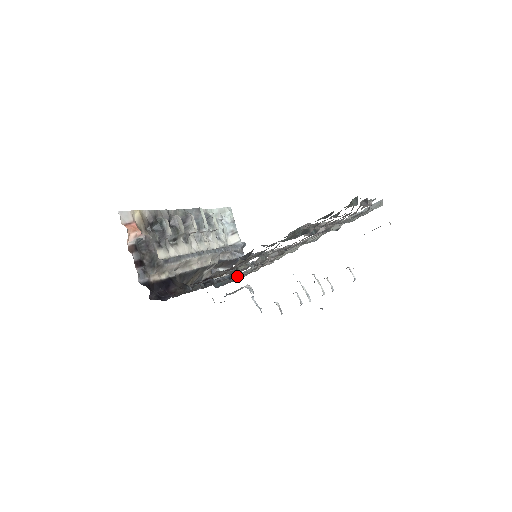
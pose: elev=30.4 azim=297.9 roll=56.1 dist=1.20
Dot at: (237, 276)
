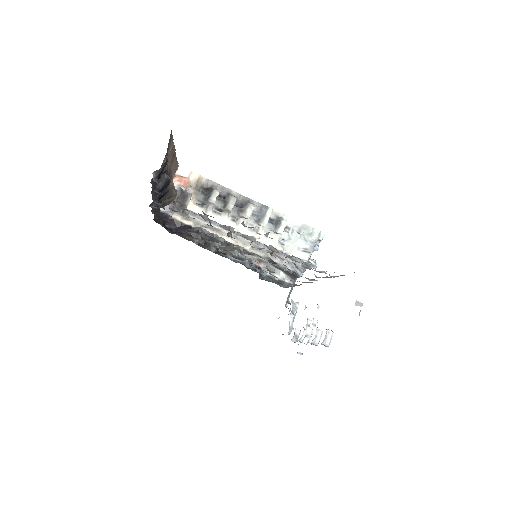
Dot at: (265, 275)
